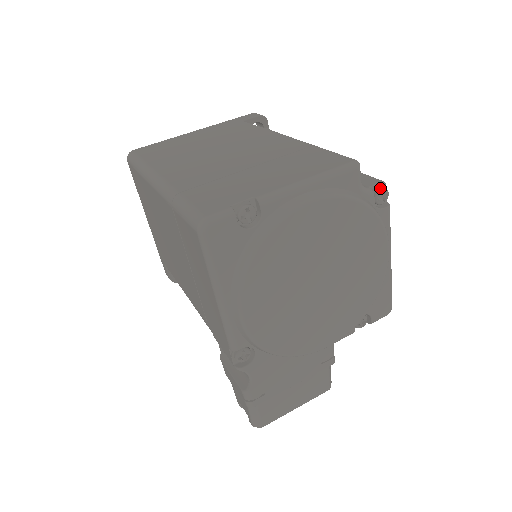
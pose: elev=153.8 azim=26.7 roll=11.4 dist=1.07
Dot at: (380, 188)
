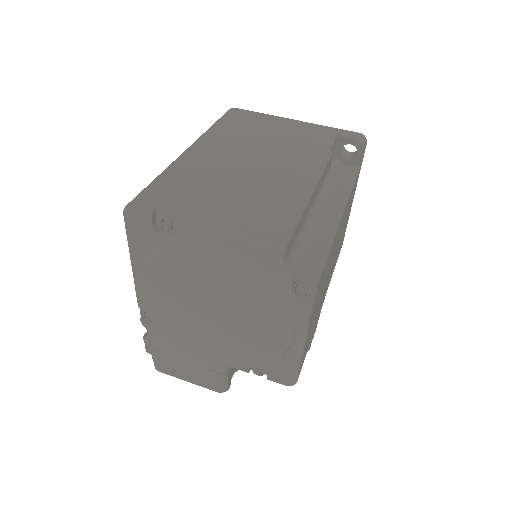
Dot at: (305, 284)
